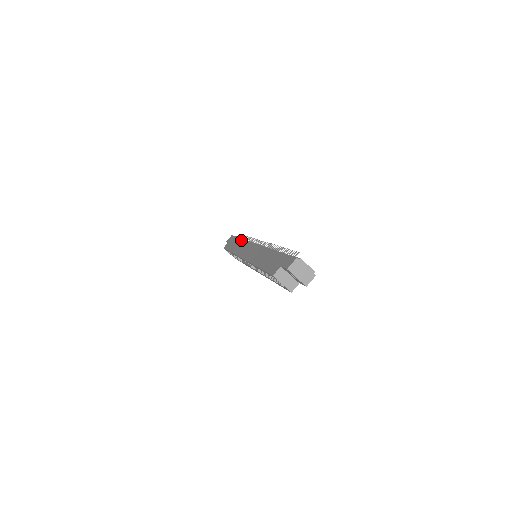
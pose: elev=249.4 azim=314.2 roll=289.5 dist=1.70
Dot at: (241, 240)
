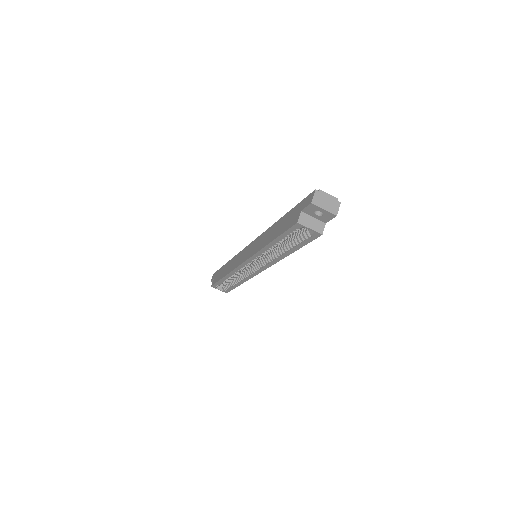
Dot at: (229, 261)
